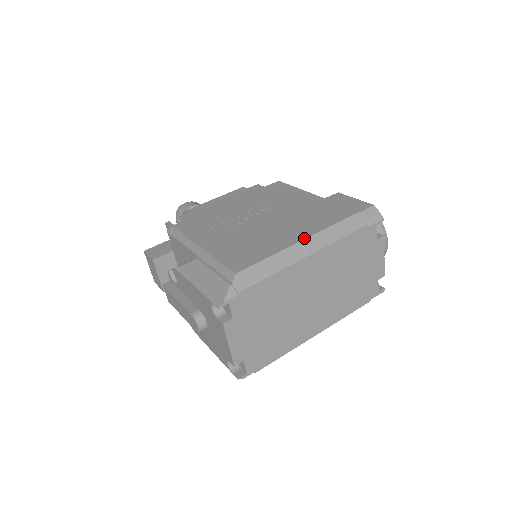
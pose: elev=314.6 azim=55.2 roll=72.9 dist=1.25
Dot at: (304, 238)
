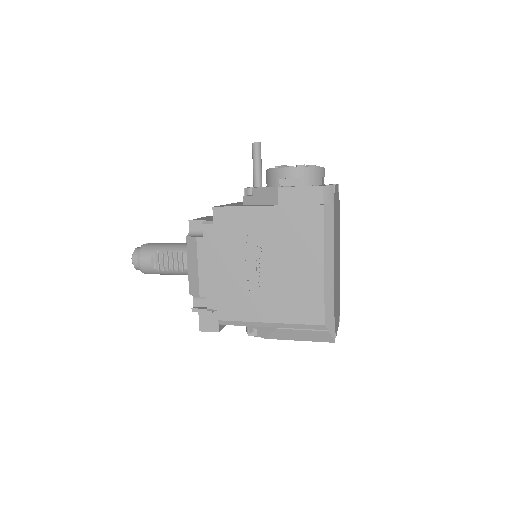
Dot at: (323, 263)
